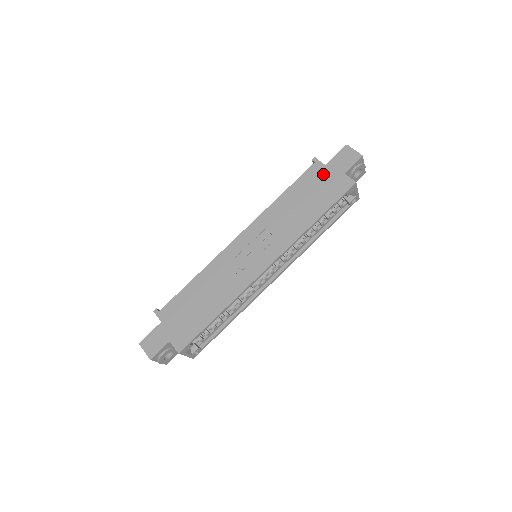
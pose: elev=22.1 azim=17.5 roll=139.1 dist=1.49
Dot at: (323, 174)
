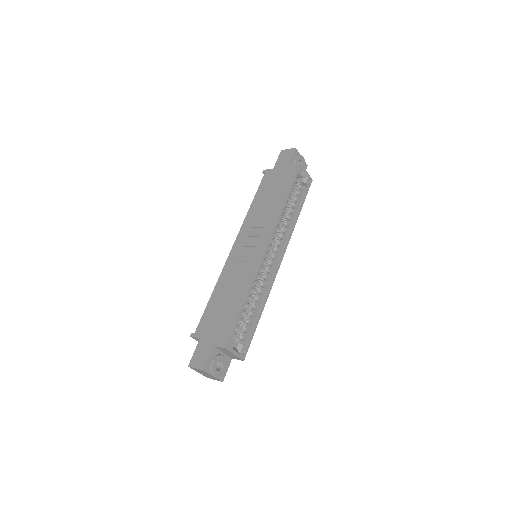
Dot at: (275, 174)
